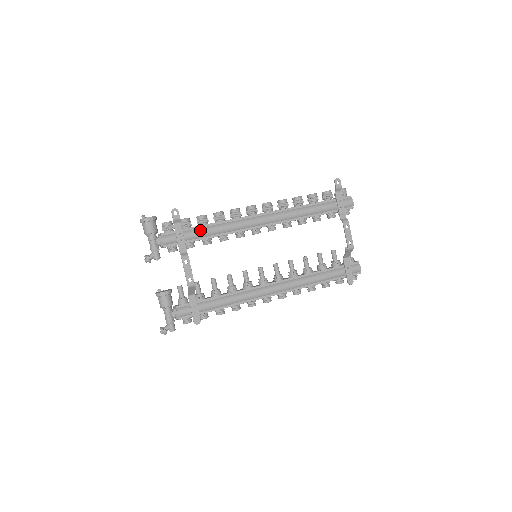
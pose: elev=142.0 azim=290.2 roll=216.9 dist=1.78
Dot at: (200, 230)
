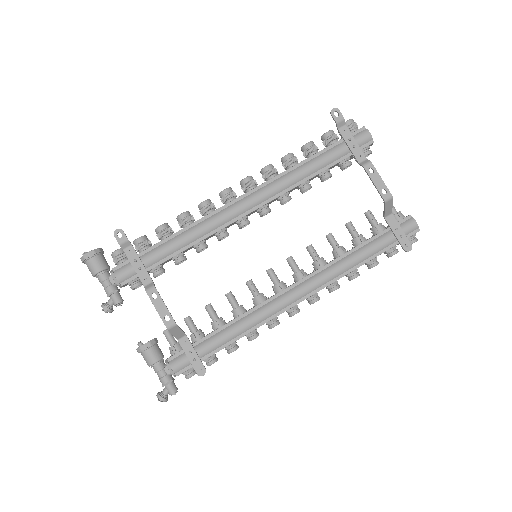
Dot at: (163, 246)
